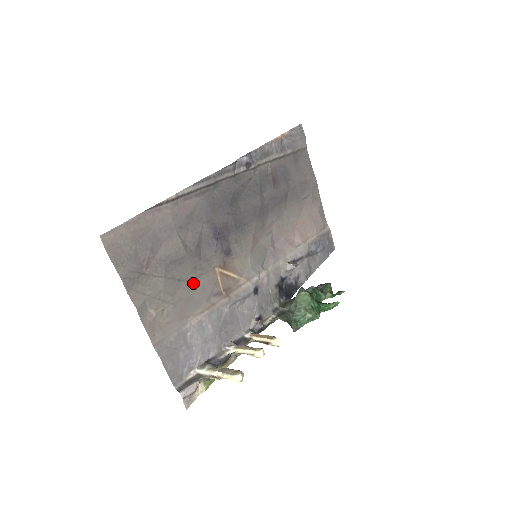
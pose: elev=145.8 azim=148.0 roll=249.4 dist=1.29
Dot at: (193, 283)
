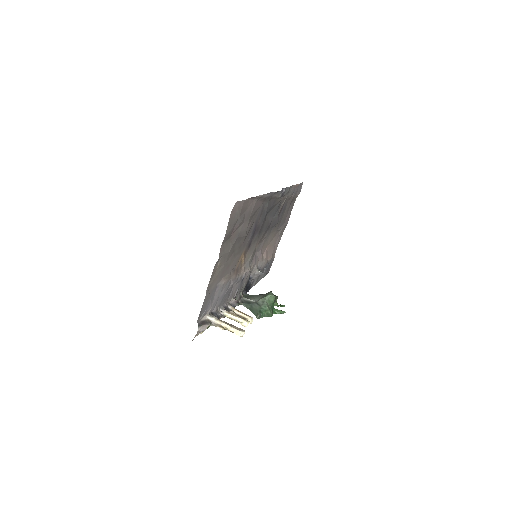
Dot at: (234, 256)
